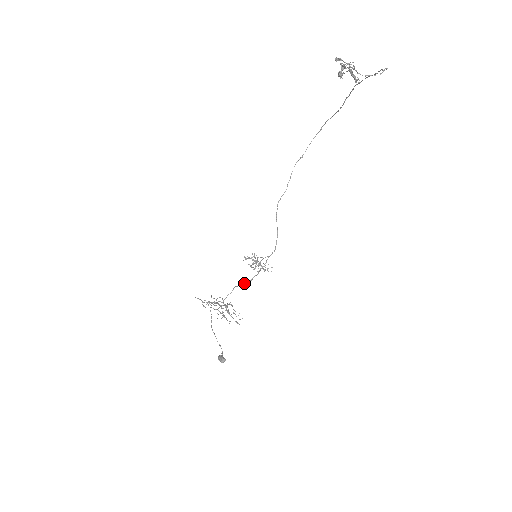
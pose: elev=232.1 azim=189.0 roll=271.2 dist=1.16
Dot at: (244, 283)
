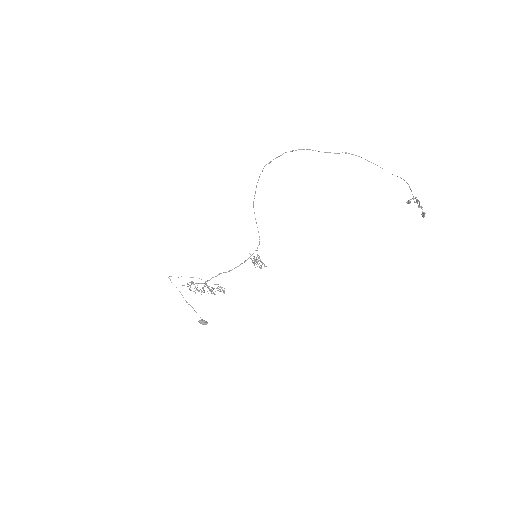
Dot at: occluded
